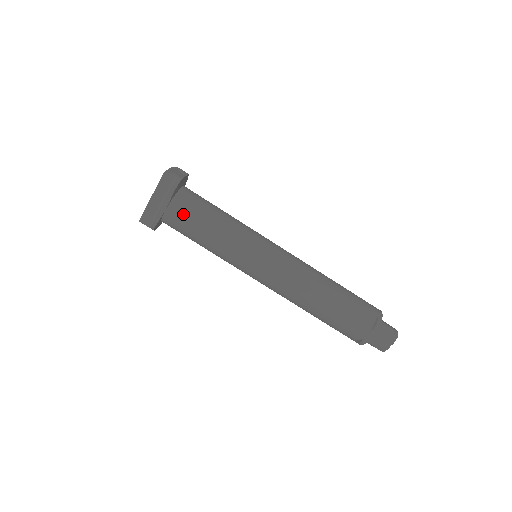
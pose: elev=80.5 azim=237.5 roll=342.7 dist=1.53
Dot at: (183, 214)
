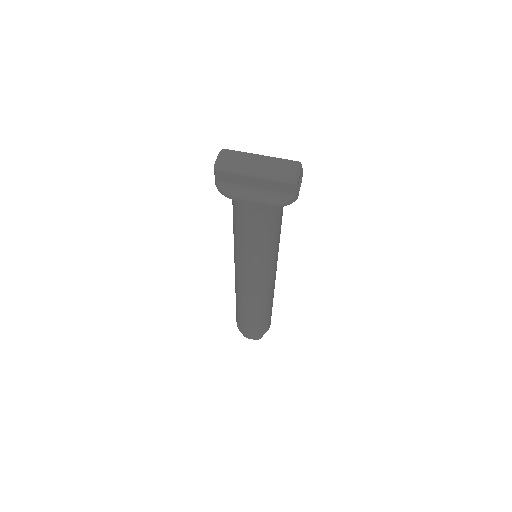
Dot at: (260, 218)
